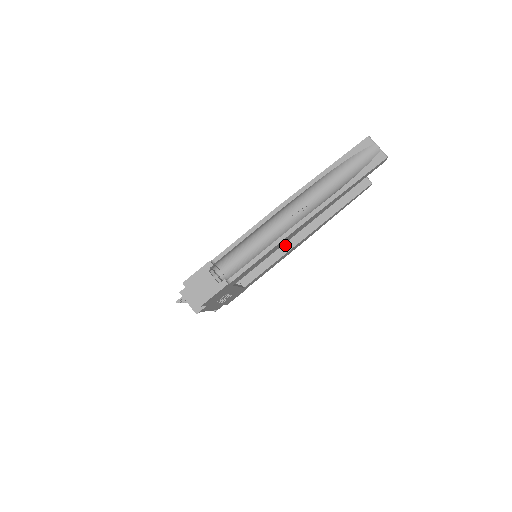
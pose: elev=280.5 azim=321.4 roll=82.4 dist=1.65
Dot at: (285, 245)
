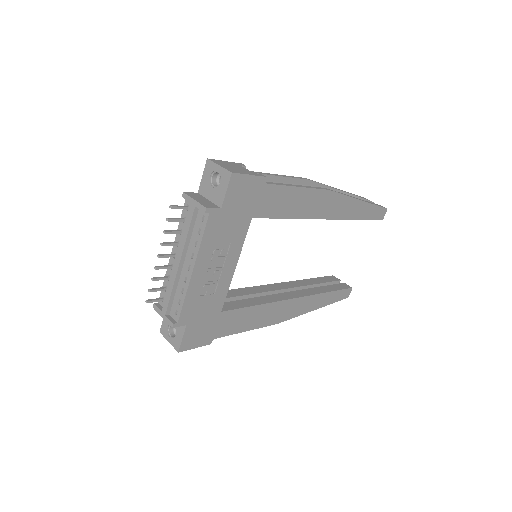
Dot at: (272, 296)
